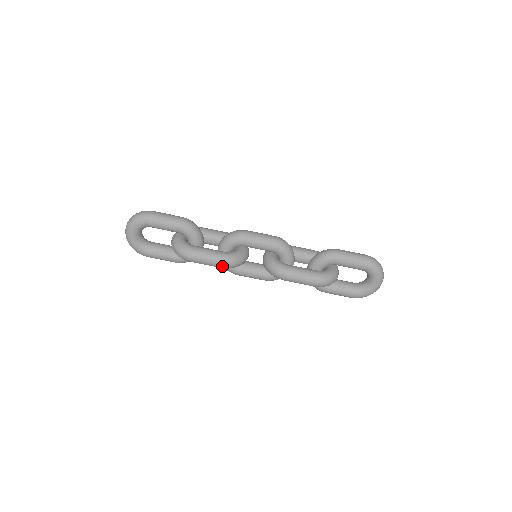
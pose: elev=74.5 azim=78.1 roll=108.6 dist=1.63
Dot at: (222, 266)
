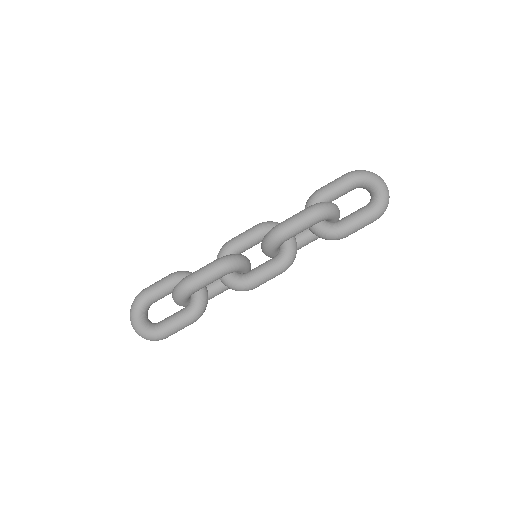
Dot at: (219, 268)
